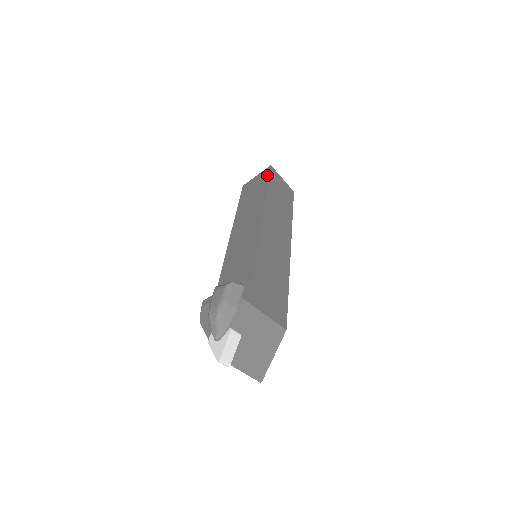
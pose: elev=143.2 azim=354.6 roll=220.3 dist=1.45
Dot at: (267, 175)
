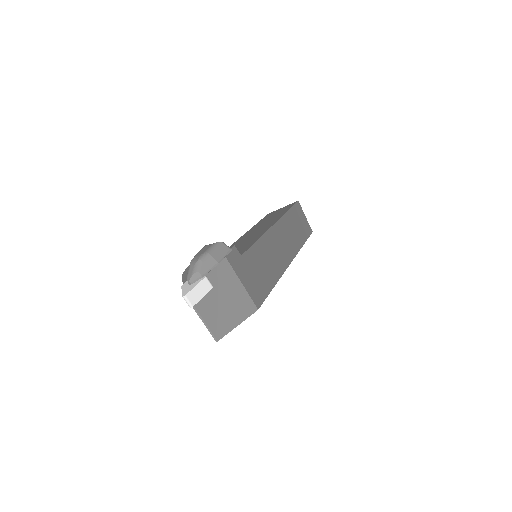
Dot at: (292, 205)
